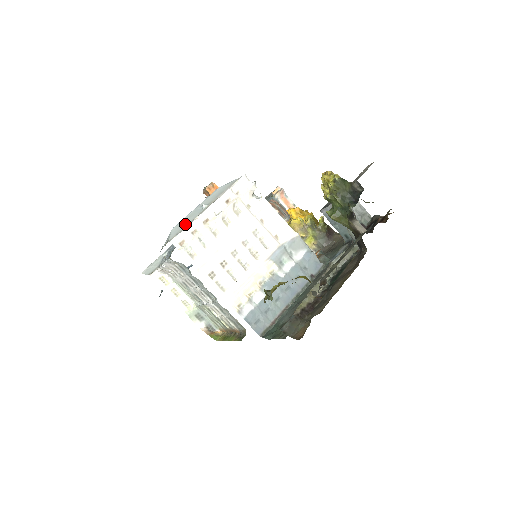
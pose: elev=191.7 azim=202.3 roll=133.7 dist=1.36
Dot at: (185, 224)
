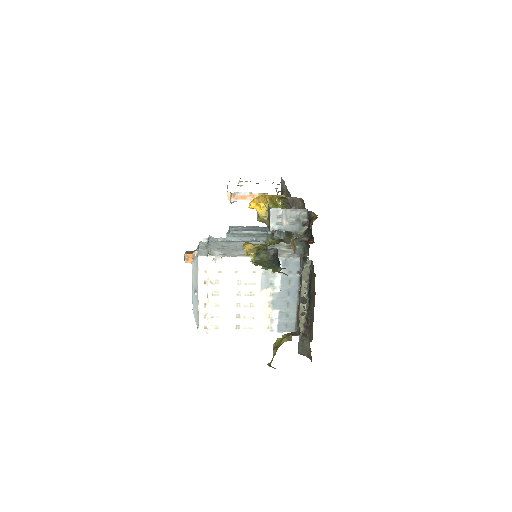
Dot at: (196, 312)
